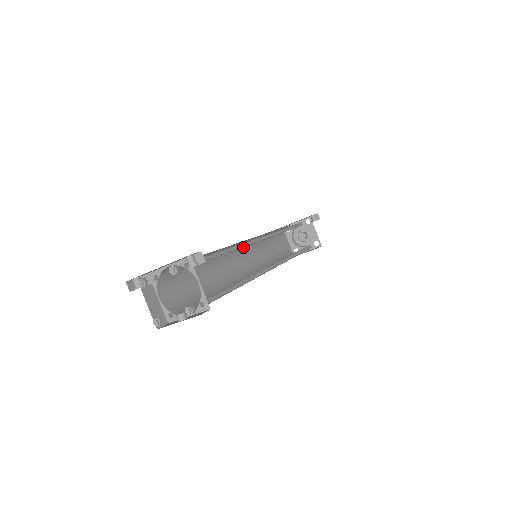
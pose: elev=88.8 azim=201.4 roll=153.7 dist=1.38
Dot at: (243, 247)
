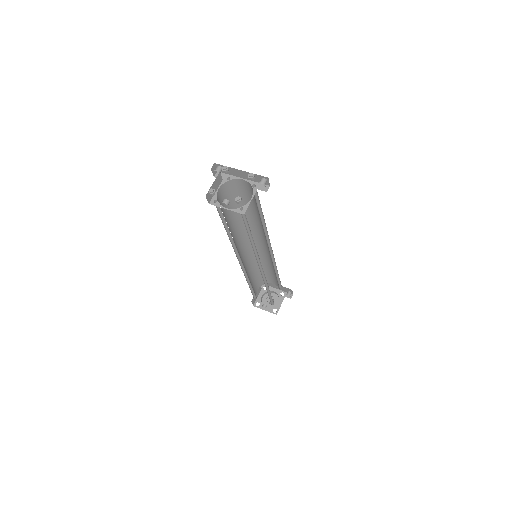
Dot at: occluded
